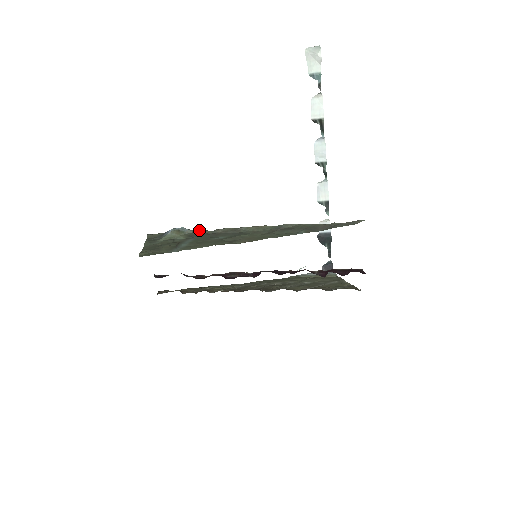
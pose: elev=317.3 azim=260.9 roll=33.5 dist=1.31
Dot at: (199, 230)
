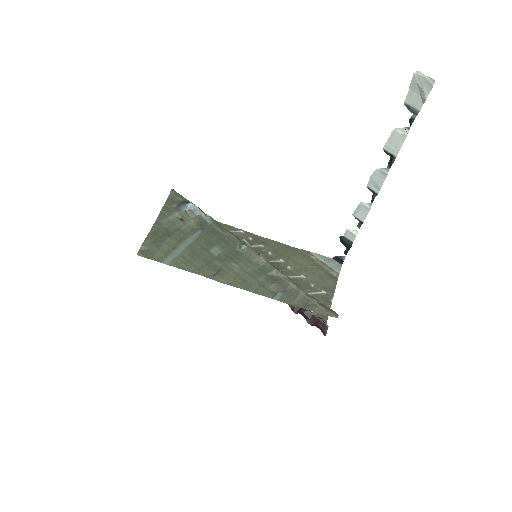
Dot at: (211, 219)
